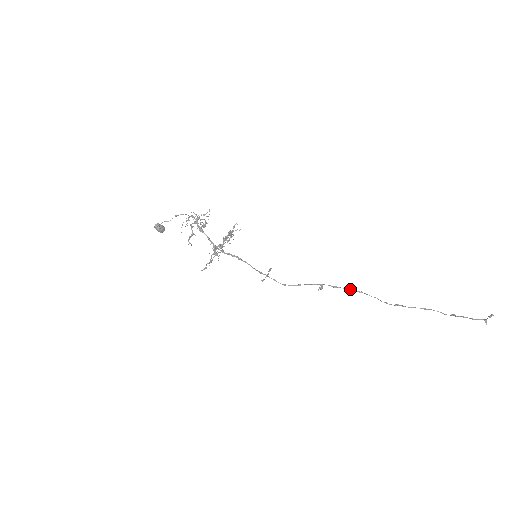
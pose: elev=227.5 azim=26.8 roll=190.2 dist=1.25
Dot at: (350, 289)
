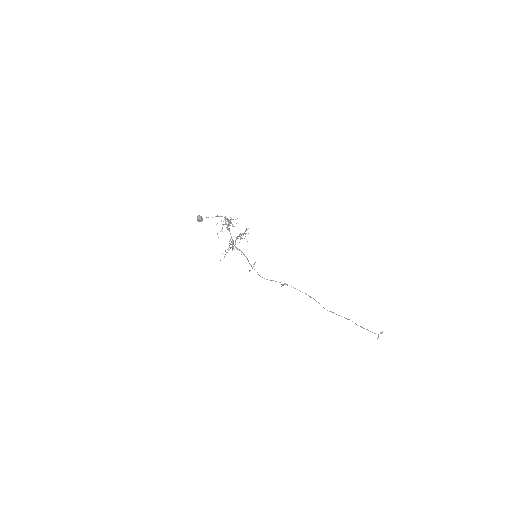
Dot at: occluded
